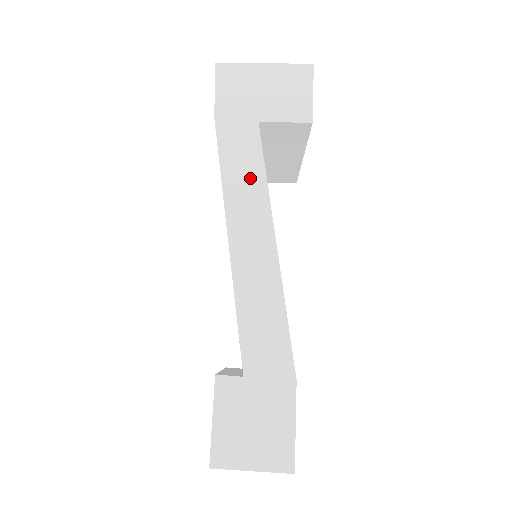
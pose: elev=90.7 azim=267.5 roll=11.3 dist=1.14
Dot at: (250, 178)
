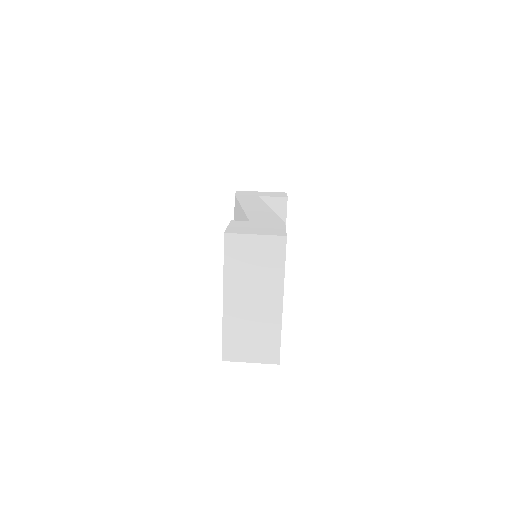
Dot at: occluded
